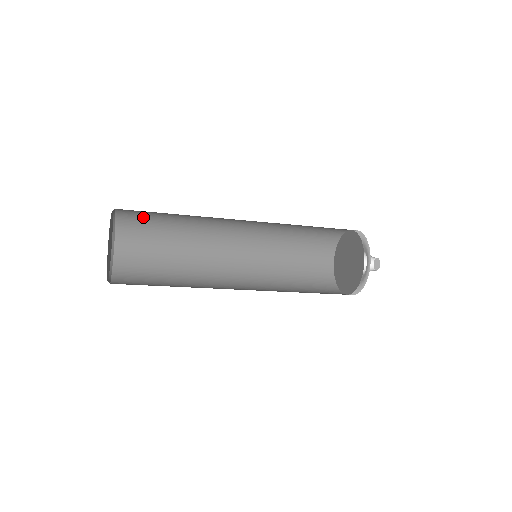
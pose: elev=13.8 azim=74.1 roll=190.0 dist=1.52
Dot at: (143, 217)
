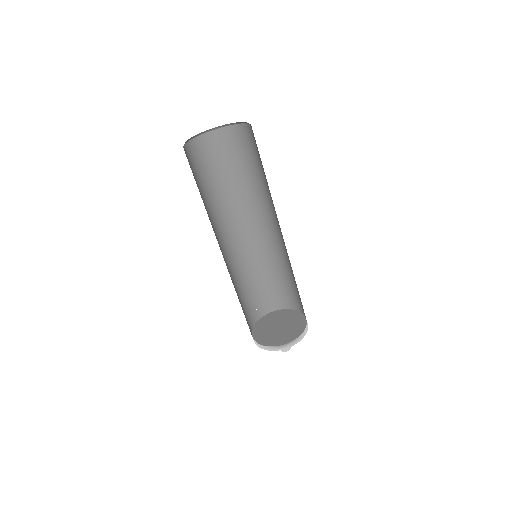
Dot at: (221, 153)
